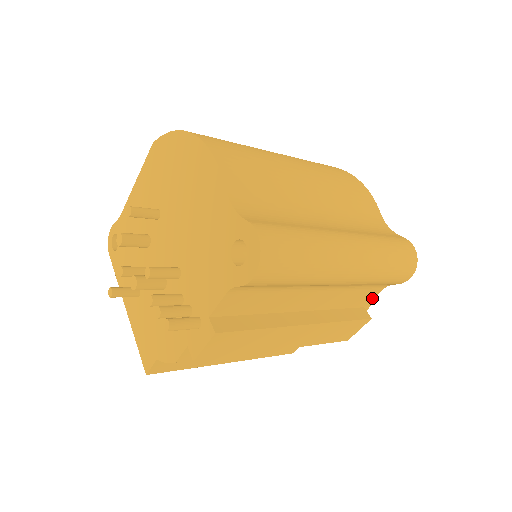
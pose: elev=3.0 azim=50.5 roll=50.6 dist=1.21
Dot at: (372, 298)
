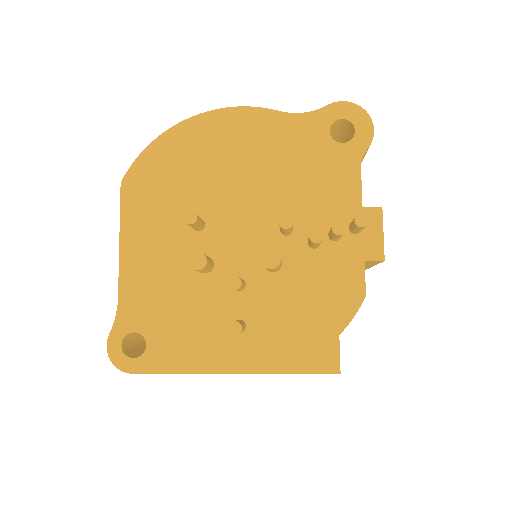
Dot at: occluded
